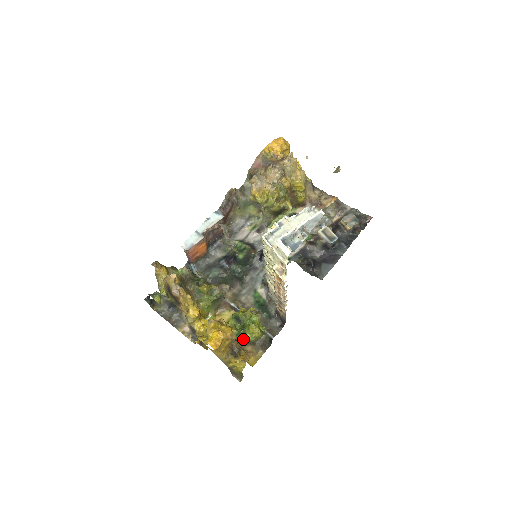
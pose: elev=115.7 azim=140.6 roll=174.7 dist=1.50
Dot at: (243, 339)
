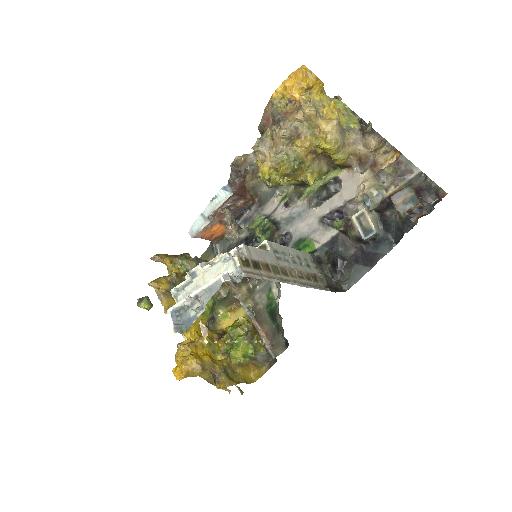
Dot at: occluded
